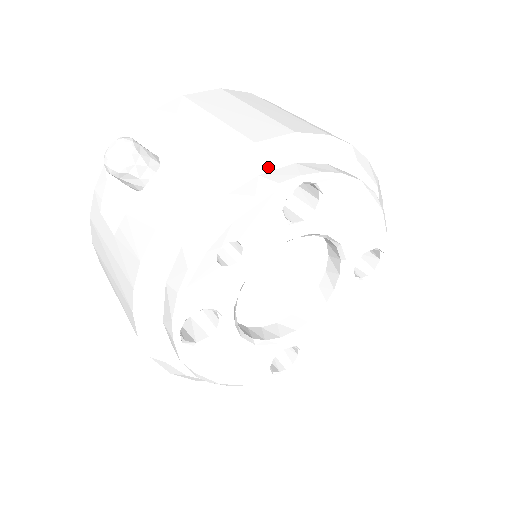
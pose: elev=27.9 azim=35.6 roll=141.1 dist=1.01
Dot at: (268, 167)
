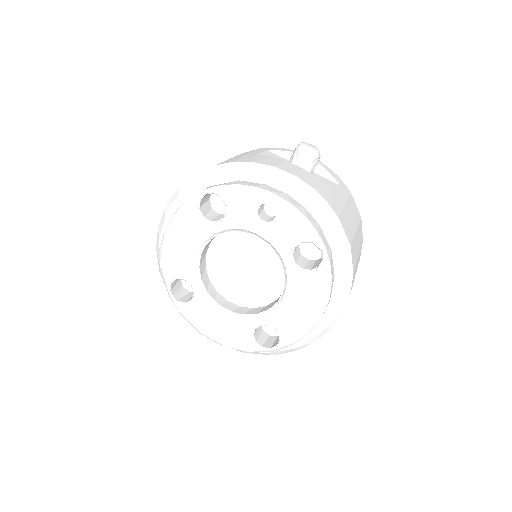
Dot at: (326, 230)
